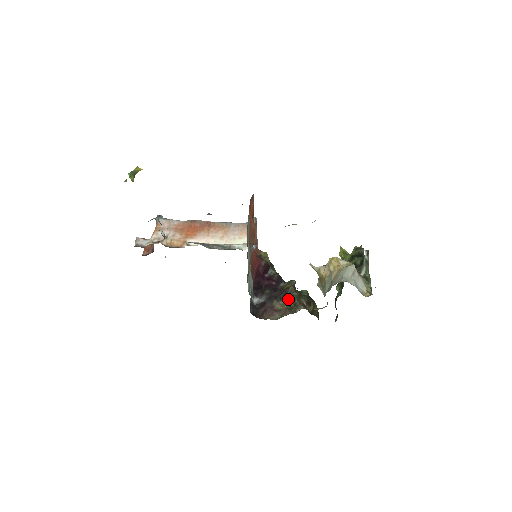
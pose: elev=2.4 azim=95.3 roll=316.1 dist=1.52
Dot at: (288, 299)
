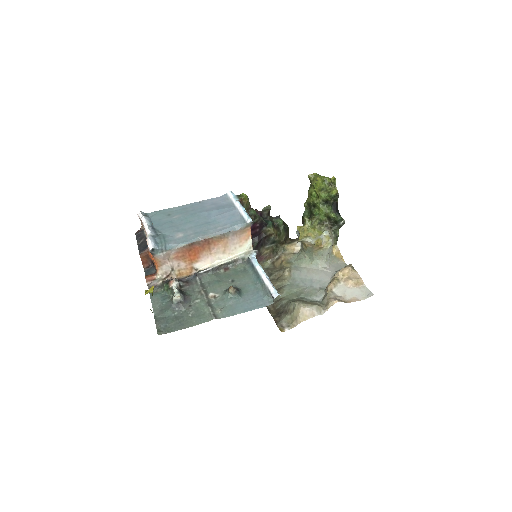
Dot at: (271, 244)
